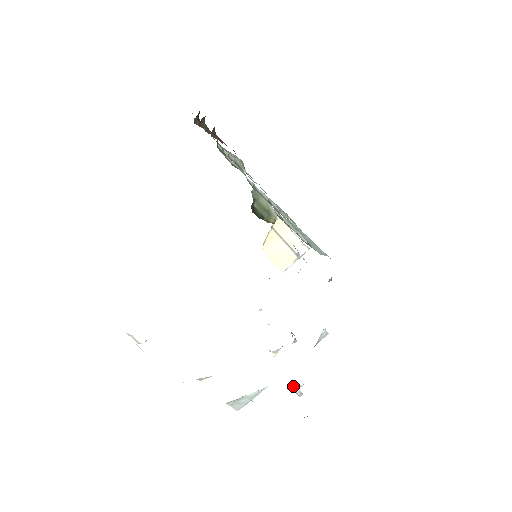
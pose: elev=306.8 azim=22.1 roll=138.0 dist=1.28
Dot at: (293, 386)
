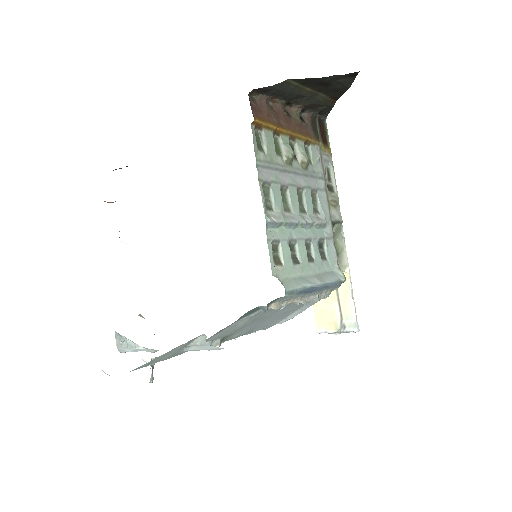
Dot at: (153, 366)
